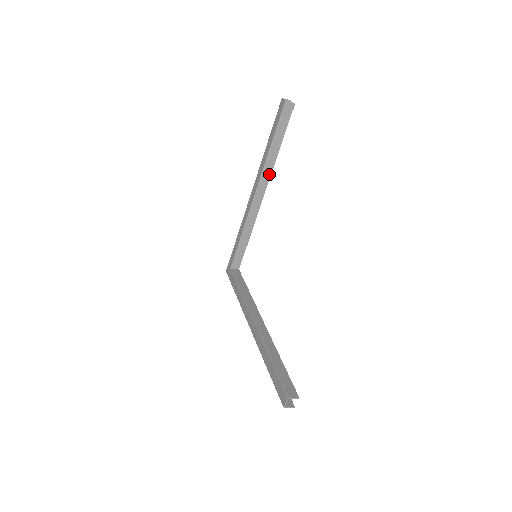
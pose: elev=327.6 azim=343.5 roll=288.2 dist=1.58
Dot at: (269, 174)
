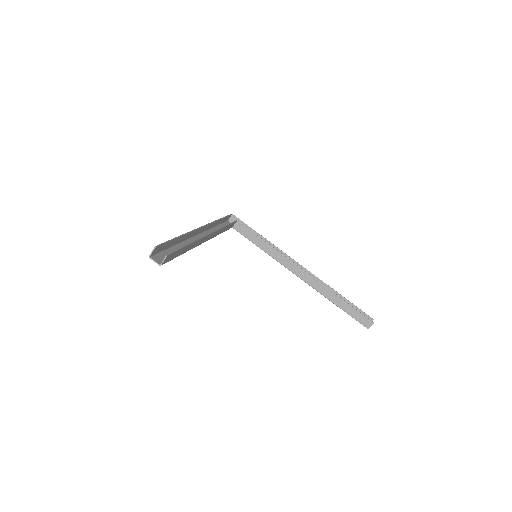
Dot at: (200, 240)
